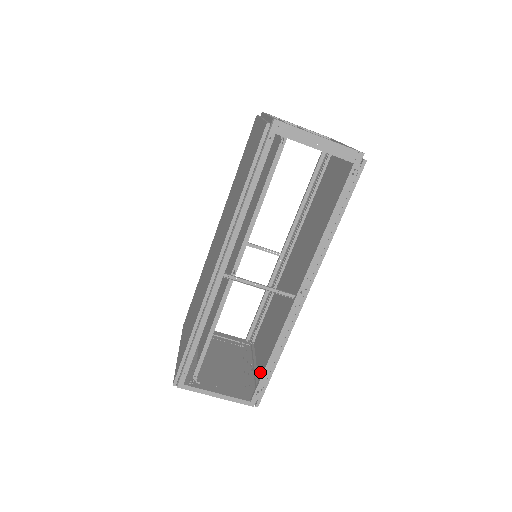
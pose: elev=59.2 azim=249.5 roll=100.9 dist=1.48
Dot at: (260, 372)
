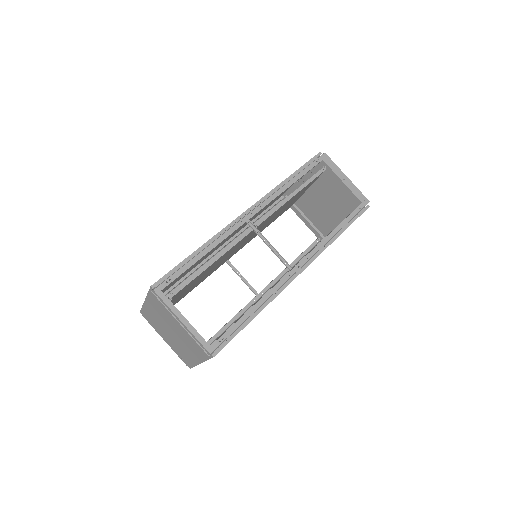
Dot at: occluded
